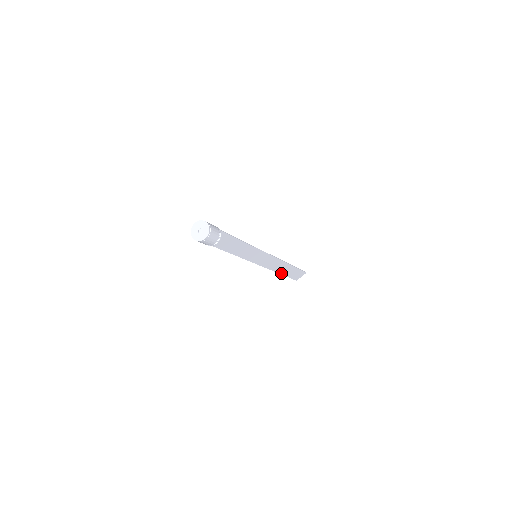
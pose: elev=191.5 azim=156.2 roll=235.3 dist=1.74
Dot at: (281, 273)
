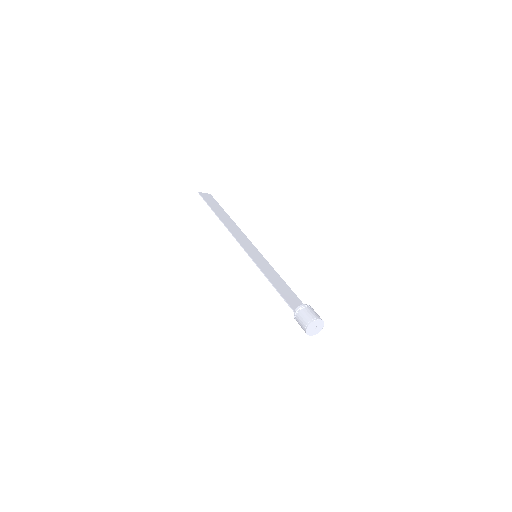
Dot at: (217, 214)
